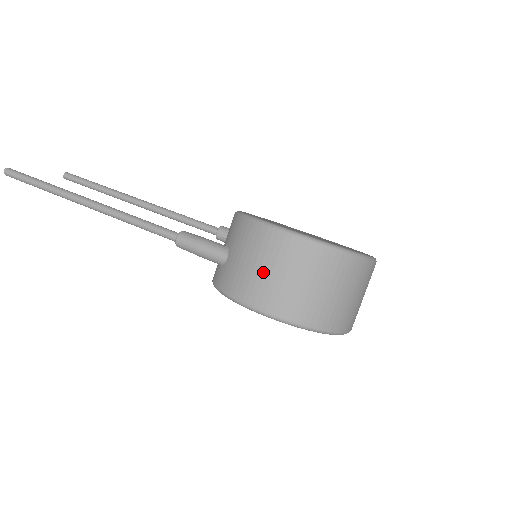
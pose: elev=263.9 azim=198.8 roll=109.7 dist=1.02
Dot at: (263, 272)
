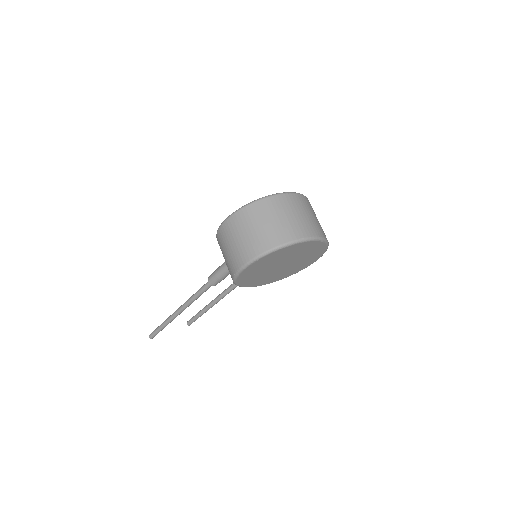
Dot at: (230, 249)
